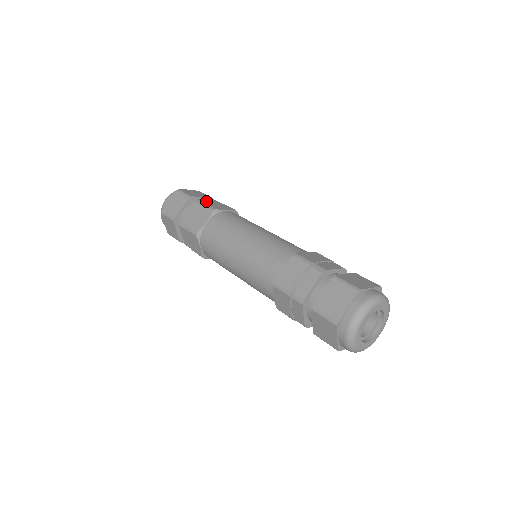
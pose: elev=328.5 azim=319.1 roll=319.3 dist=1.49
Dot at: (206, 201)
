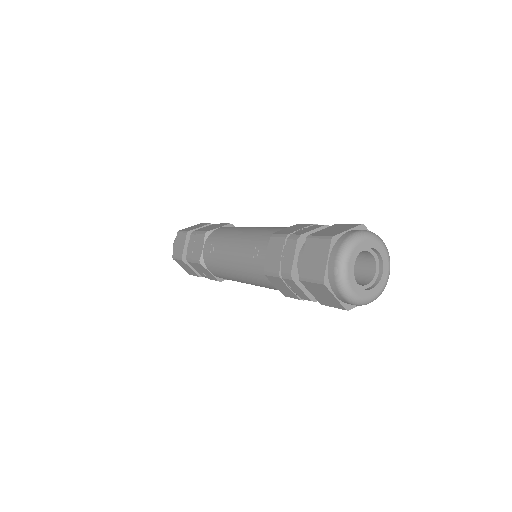
Dot at: (201, 229)
